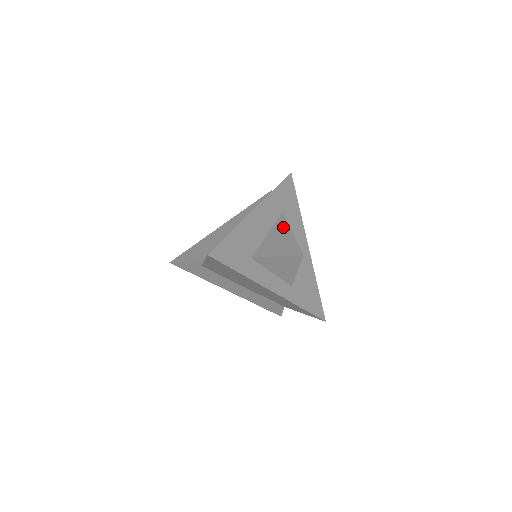
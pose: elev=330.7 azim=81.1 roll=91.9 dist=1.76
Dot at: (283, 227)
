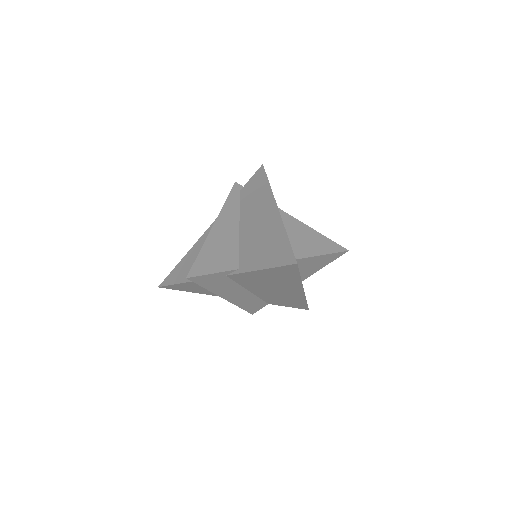
Dot at: (296, 223)
